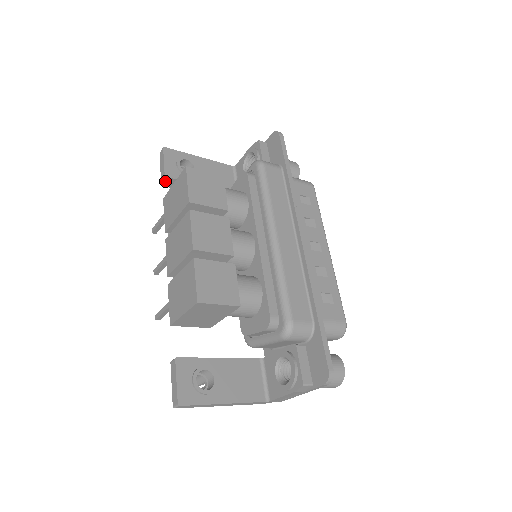
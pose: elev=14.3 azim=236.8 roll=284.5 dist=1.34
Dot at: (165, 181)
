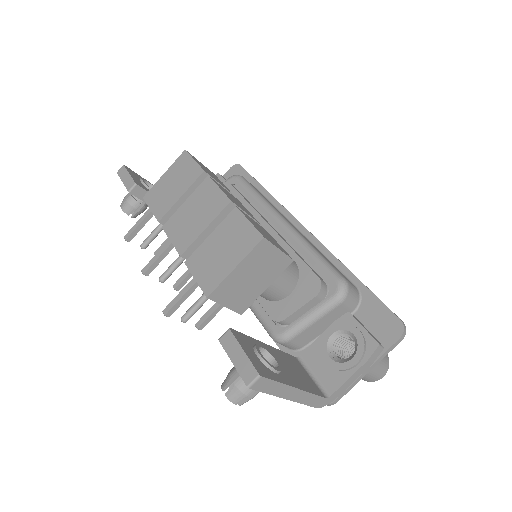
Dot at: (133, 191)
